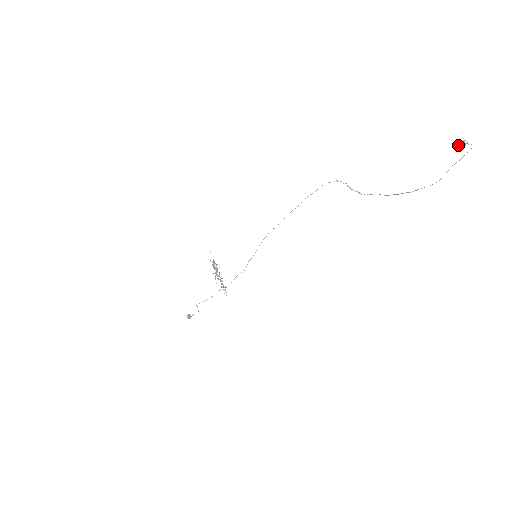
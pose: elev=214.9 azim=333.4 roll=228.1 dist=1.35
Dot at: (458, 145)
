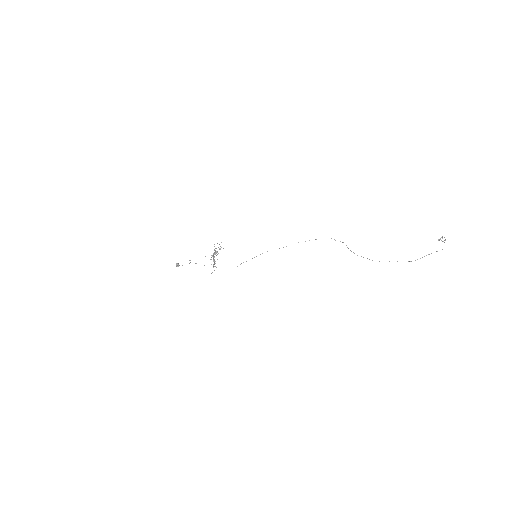
Dot at: (439, 239)
